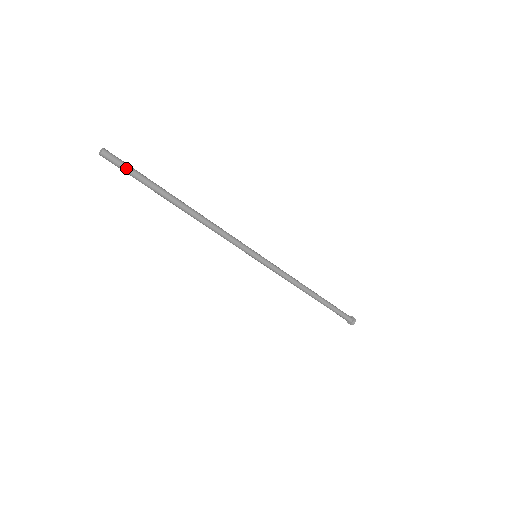
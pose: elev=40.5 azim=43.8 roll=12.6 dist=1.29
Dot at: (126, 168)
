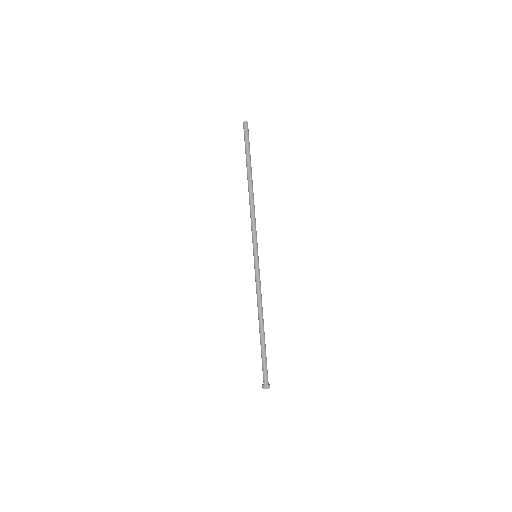
Dot at: (246, 138)
